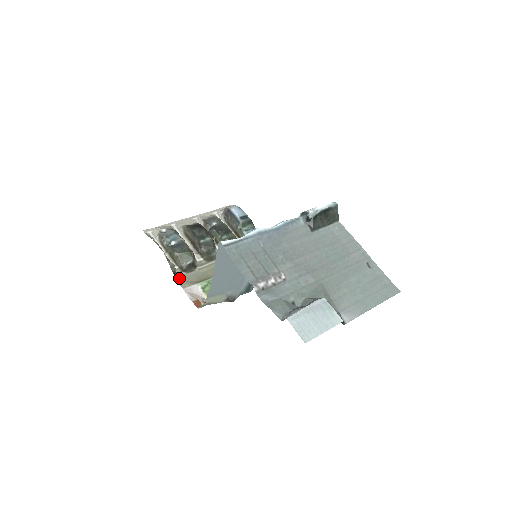
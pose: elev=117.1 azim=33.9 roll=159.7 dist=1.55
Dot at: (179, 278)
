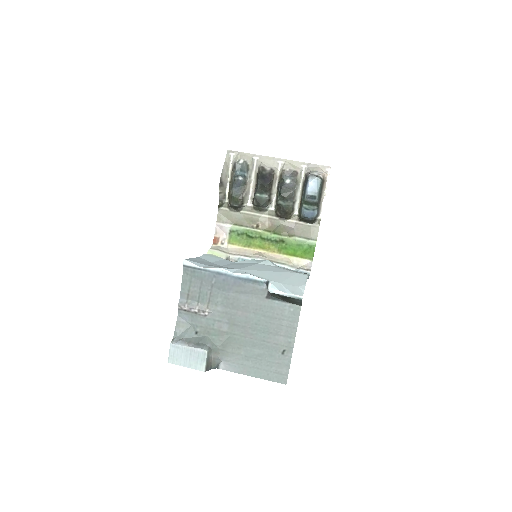
Dot at: (221, 211)
